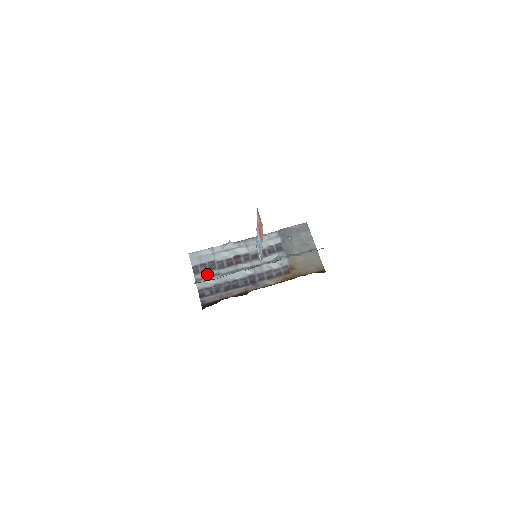
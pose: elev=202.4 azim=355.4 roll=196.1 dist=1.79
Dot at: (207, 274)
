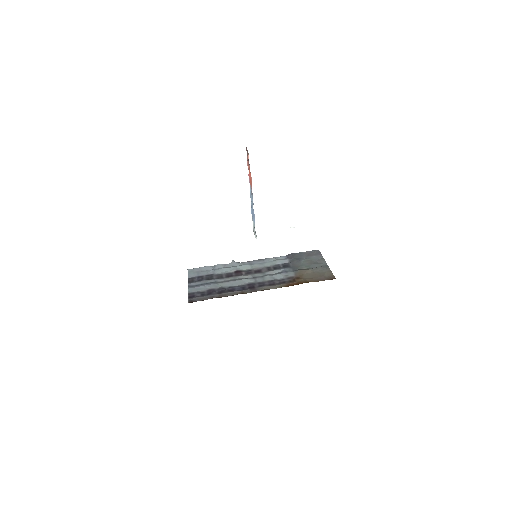
Dot at: (202, 282)
